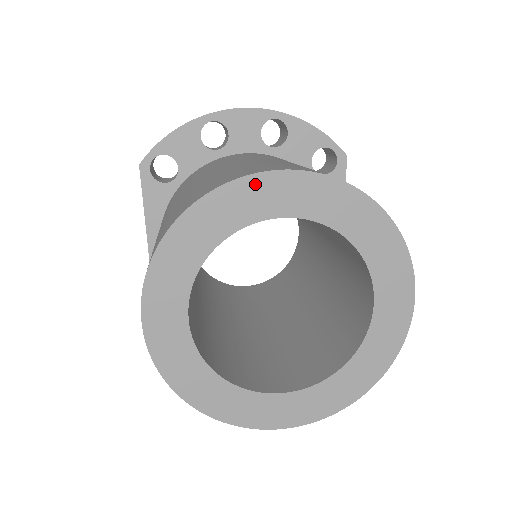
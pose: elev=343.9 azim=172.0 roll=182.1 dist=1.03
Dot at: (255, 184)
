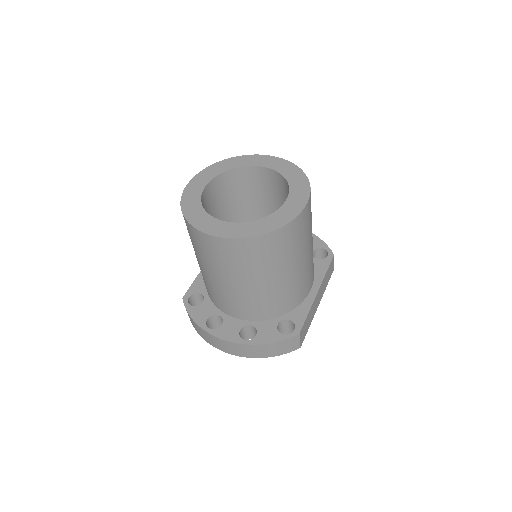
Dot at: (259, 157)
